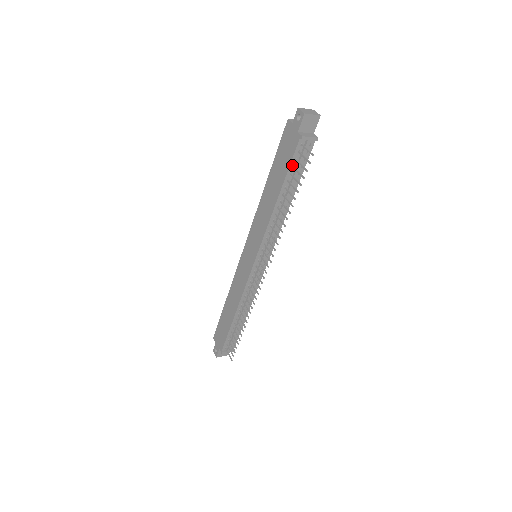
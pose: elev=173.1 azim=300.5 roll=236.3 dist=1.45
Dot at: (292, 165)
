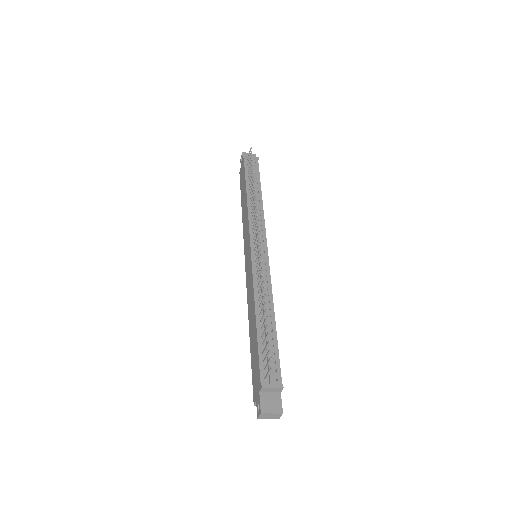
Dot at: (247, 173)
